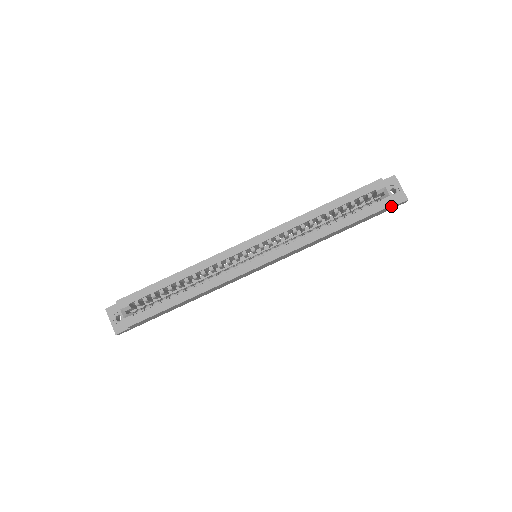
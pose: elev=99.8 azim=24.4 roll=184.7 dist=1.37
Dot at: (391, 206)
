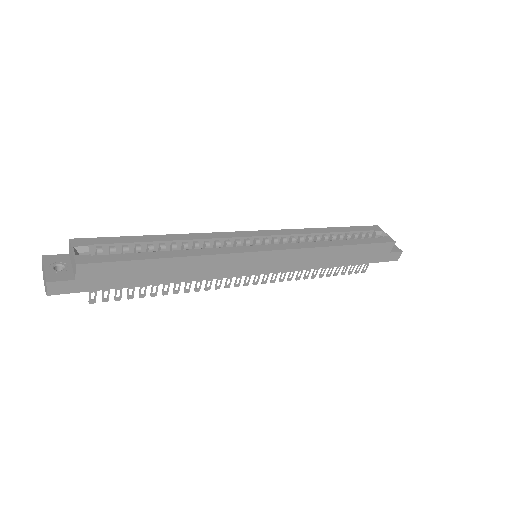
Dot at: (391, 246)
